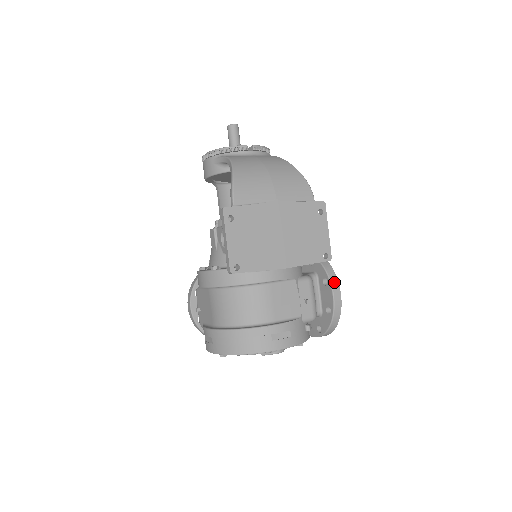
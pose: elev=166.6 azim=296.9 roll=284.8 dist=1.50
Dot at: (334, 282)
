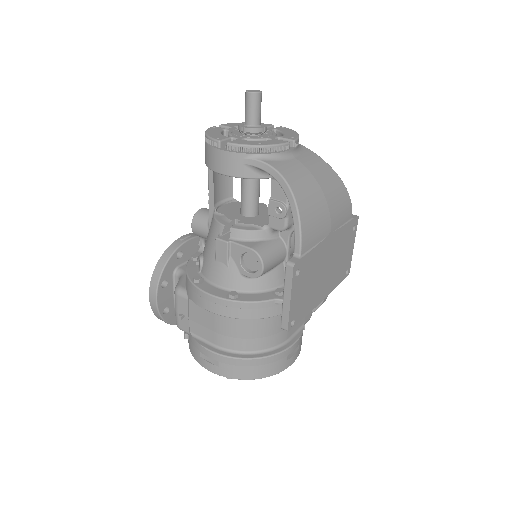
Dot at: occluded
